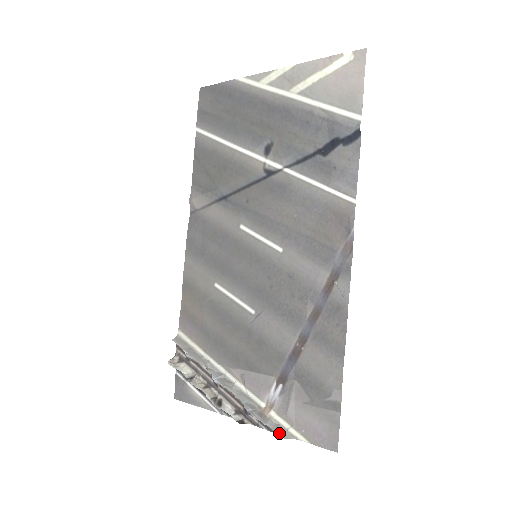
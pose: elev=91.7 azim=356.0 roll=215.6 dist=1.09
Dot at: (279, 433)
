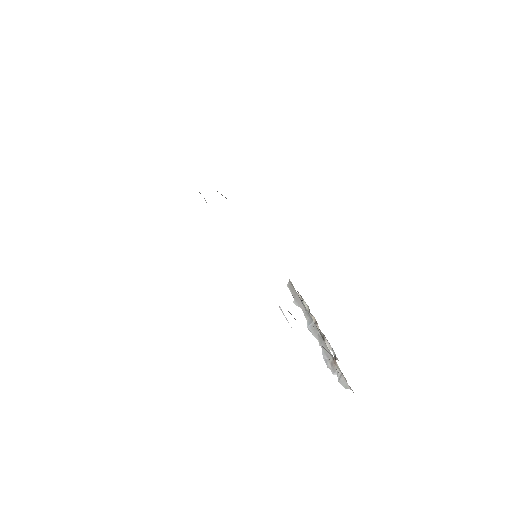
Dot at: (341, 383)
